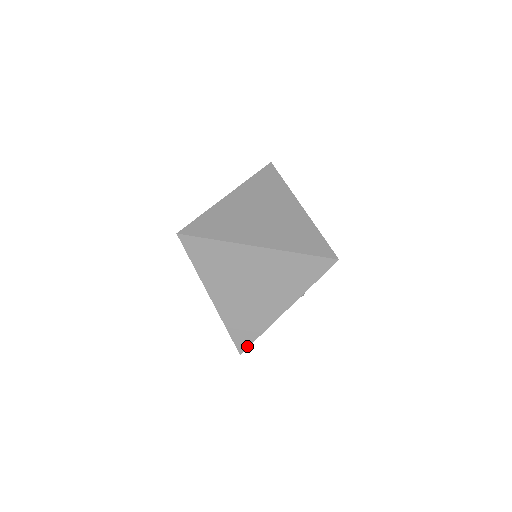
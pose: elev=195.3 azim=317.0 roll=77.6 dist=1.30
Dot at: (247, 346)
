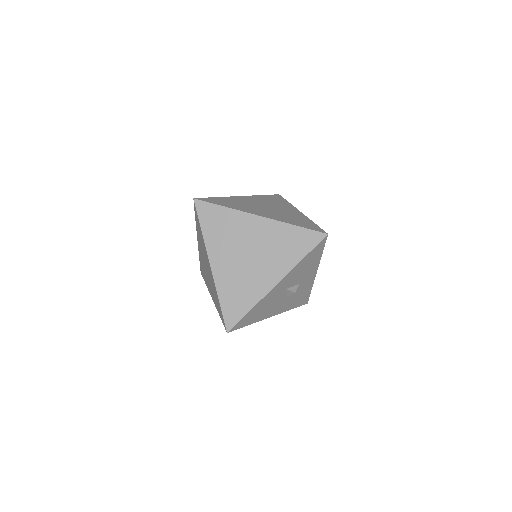
Dot at: (235, 323)
